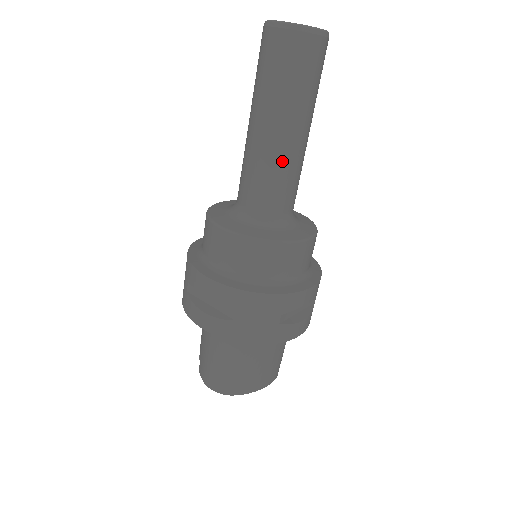
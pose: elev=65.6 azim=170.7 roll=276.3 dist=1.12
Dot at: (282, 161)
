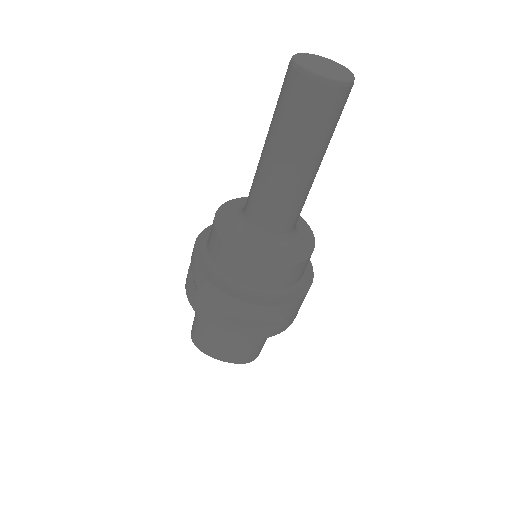
Dot at: (270, 186)
